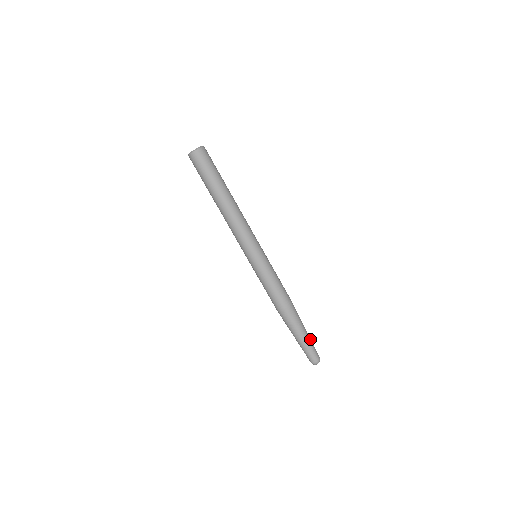
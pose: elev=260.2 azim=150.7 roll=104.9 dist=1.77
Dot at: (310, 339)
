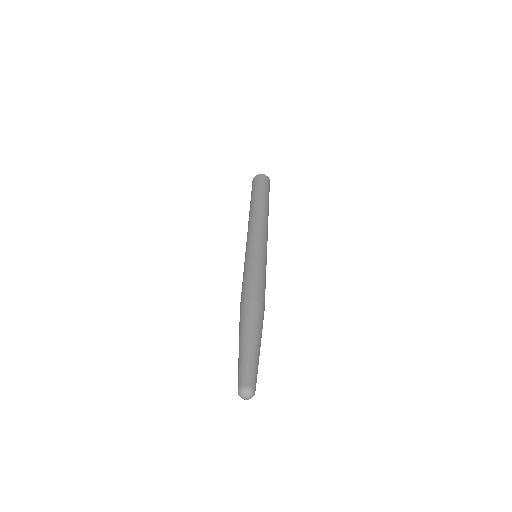
Dot at: occluded
